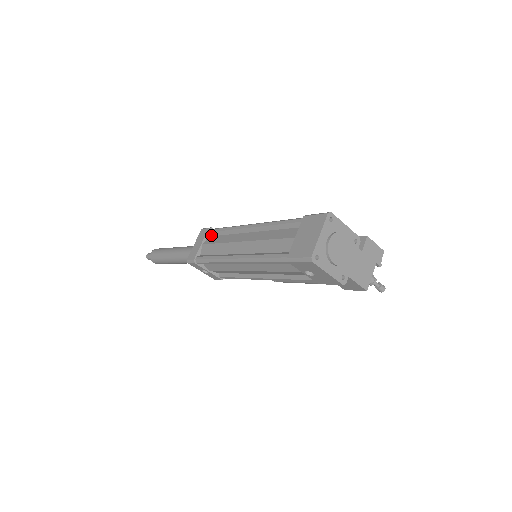
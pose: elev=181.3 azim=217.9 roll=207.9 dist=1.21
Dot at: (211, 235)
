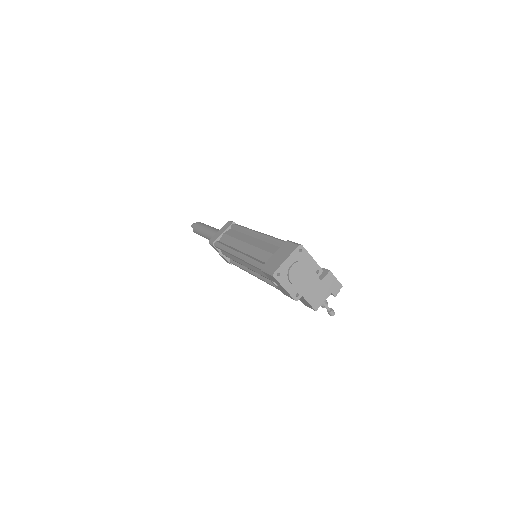
Dot at: (232, 228)
